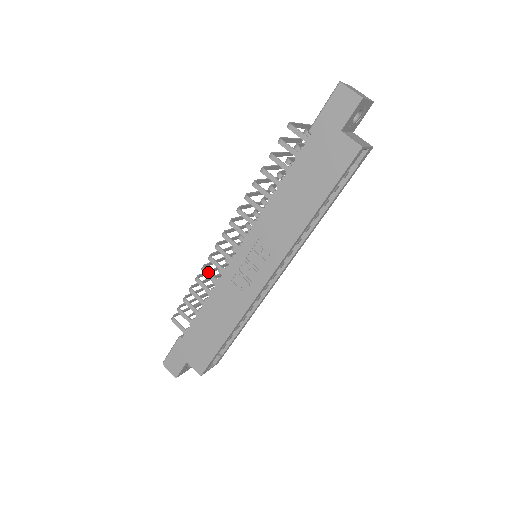
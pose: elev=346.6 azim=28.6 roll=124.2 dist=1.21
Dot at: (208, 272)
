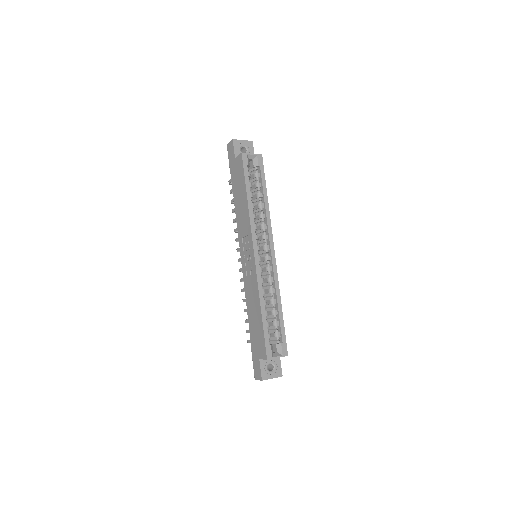
Dot at: (243, 289)
